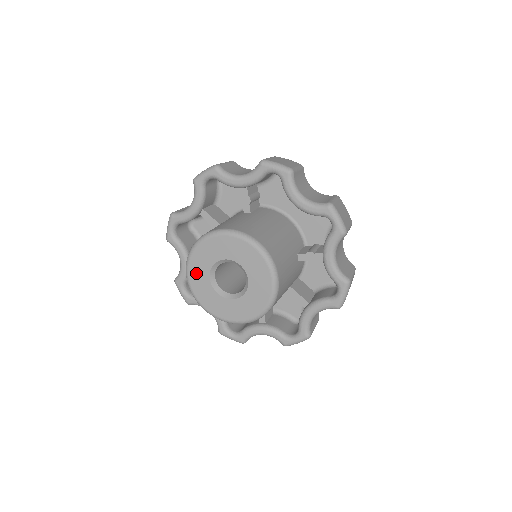
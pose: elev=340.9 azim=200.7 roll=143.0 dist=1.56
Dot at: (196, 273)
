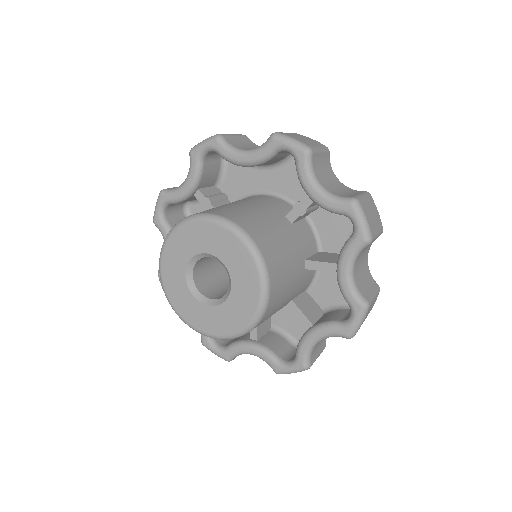
Dot at: (178, 299)
